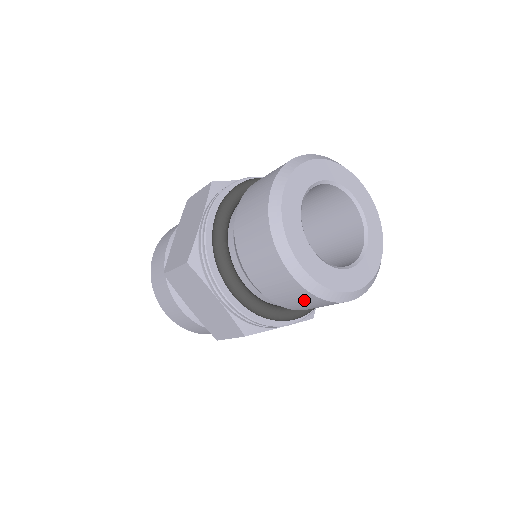
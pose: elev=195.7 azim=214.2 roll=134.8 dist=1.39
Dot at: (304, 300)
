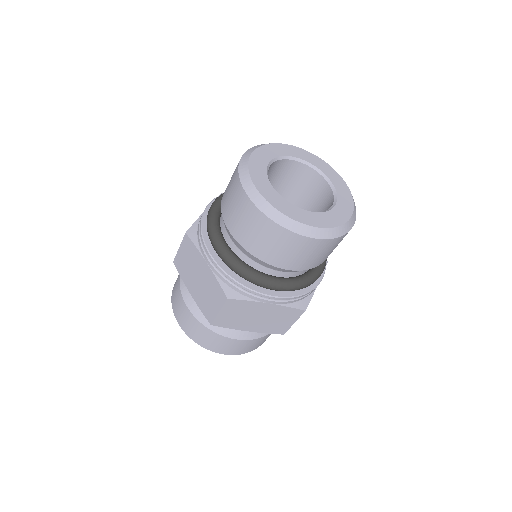
Dot at: (329, 248)
